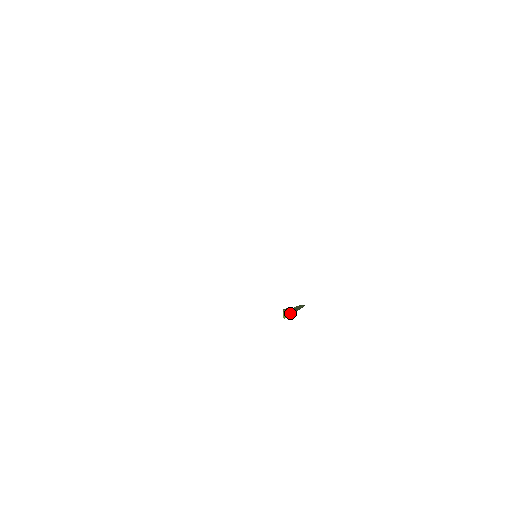
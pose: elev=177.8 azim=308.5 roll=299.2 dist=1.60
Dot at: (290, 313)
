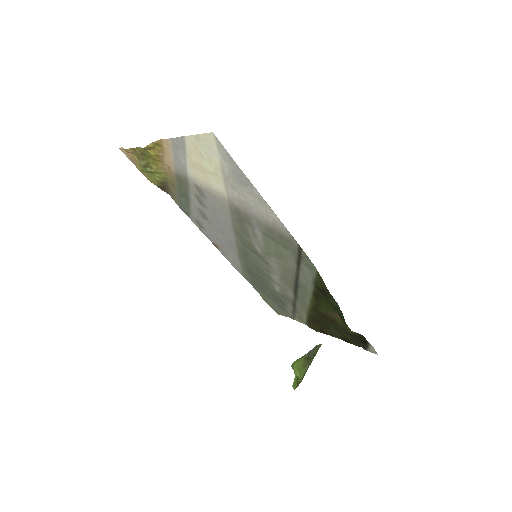
Dot at: (303, 363)
